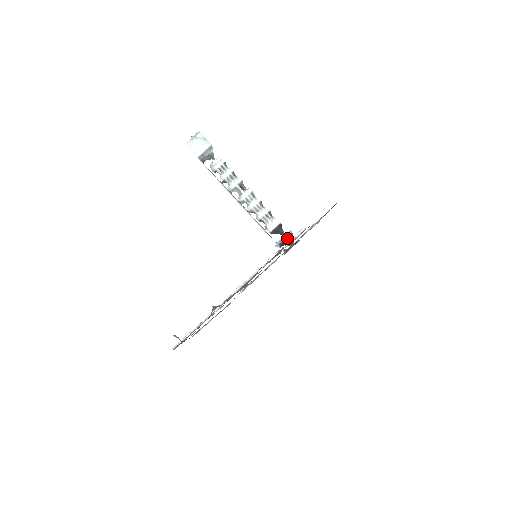
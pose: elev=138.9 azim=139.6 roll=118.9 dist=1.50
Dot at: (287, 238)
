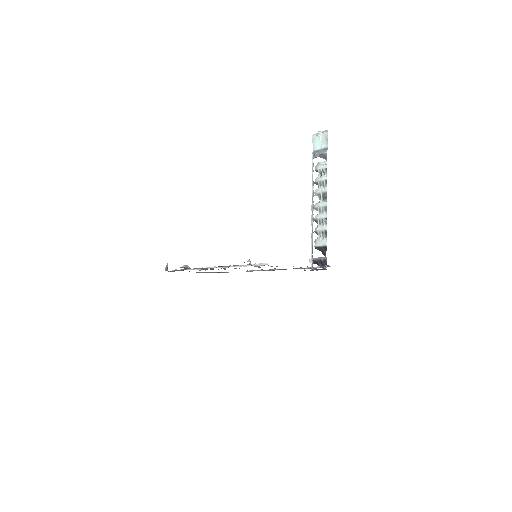
Dot at: (321, 261)
